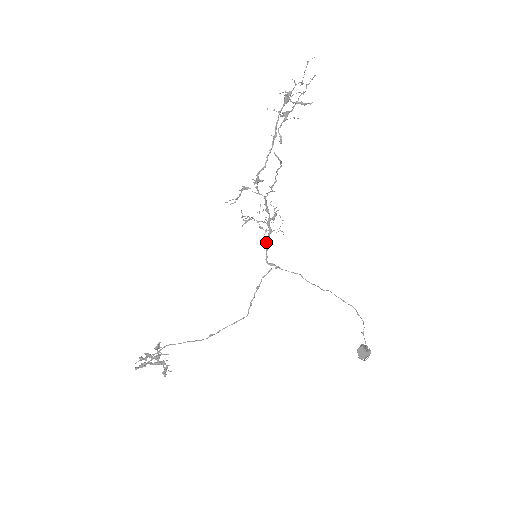
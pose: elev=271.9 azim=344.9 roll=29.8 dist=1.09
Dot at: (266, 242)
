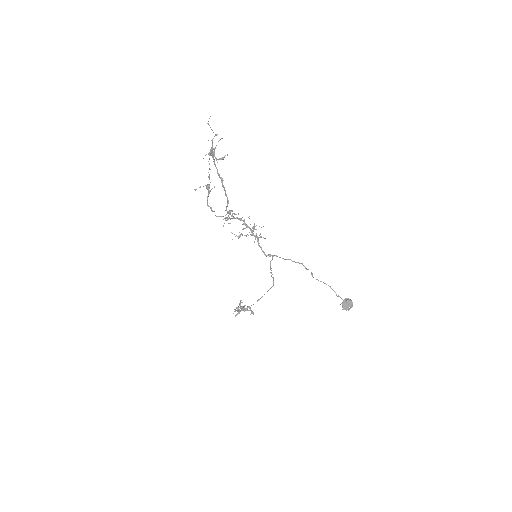
Dot at: (258, 245)
